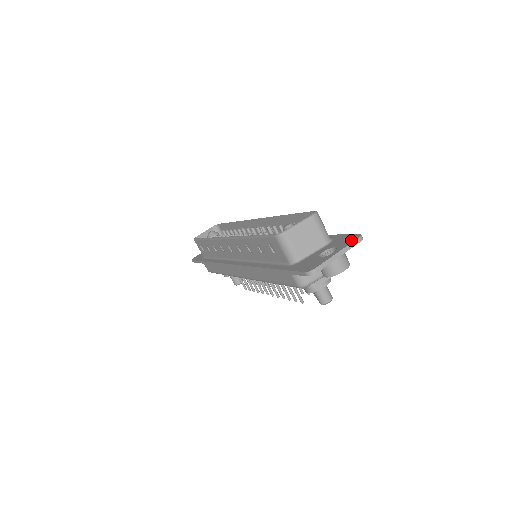
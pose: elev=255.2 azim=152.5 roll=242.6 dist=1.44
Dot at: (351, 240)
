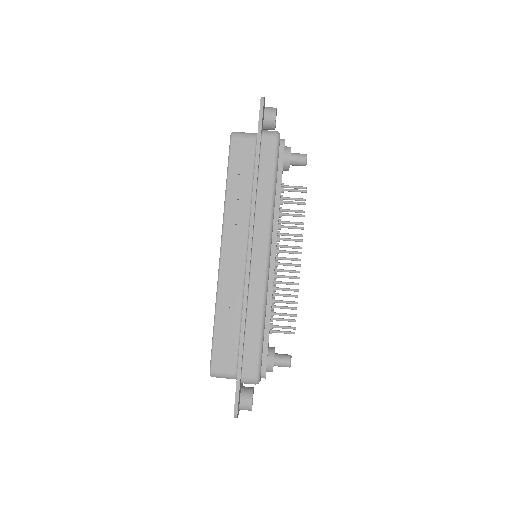
Dot at: occluded
